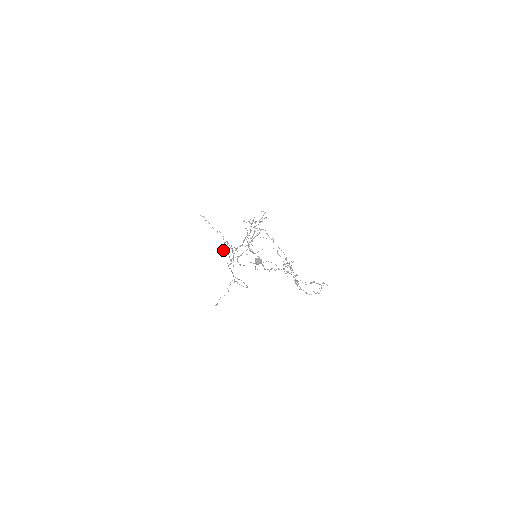
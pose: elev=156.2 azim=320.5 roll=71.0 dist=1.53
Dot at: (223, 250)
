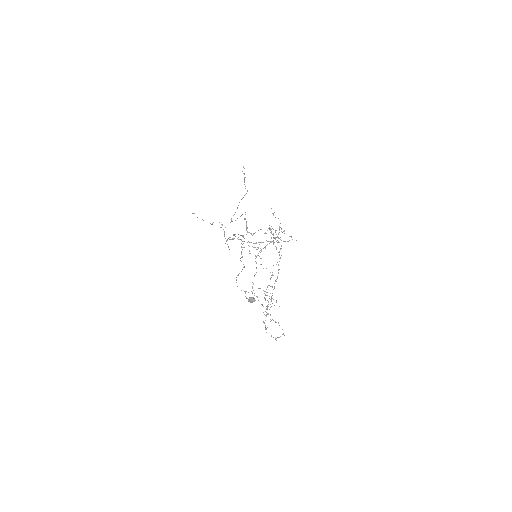
Dot at: (235, 234)
